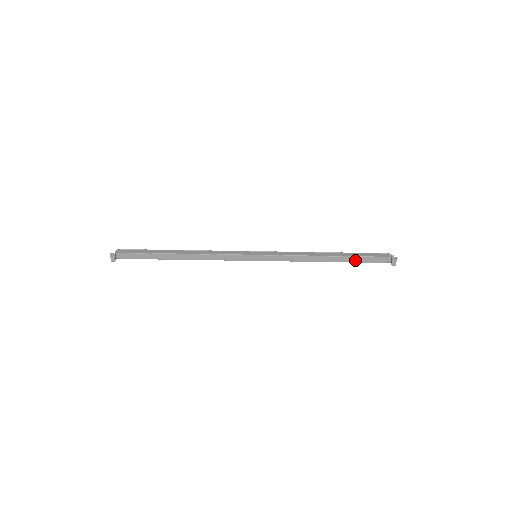
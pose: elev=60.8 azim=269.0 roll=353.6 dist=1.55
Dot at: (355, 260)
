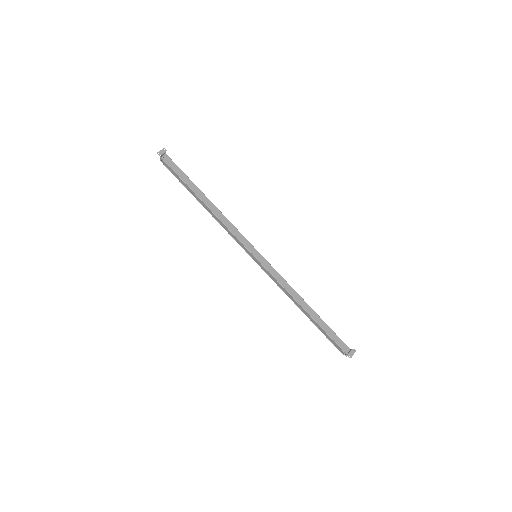
Dot at: (324, 326)
